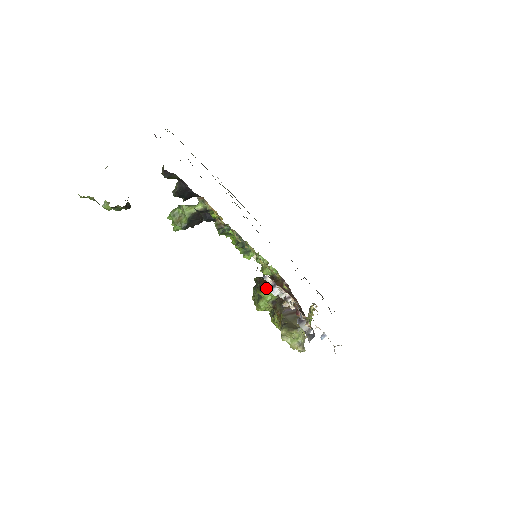
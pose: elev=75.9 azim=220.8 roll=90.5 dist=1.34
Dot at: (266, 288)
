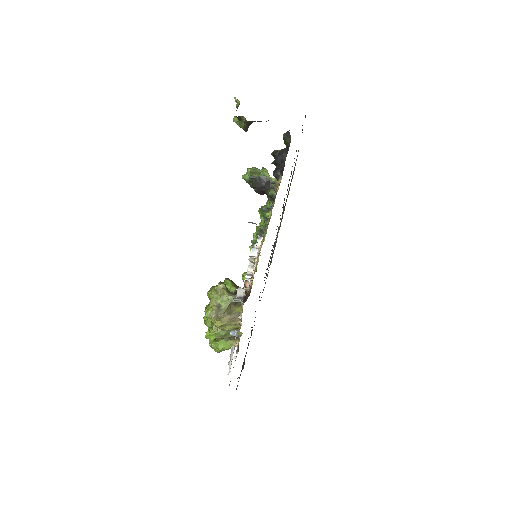
Dot at: (234, 283)
